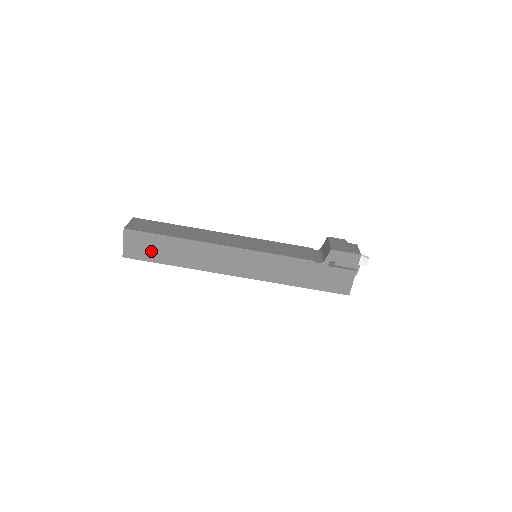
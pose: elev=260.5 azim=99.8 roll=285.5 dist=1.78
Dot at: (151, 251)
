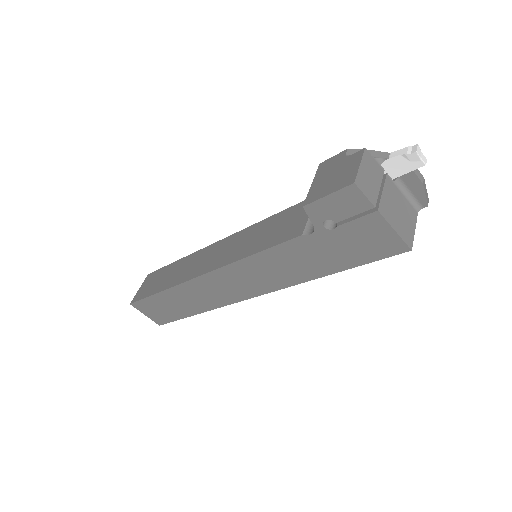
Dot at: (166, 311)
